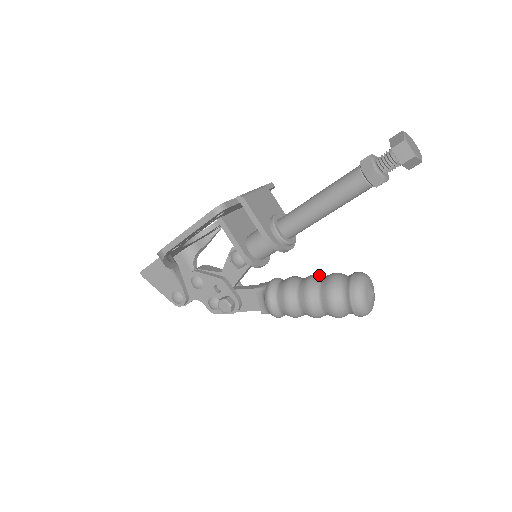
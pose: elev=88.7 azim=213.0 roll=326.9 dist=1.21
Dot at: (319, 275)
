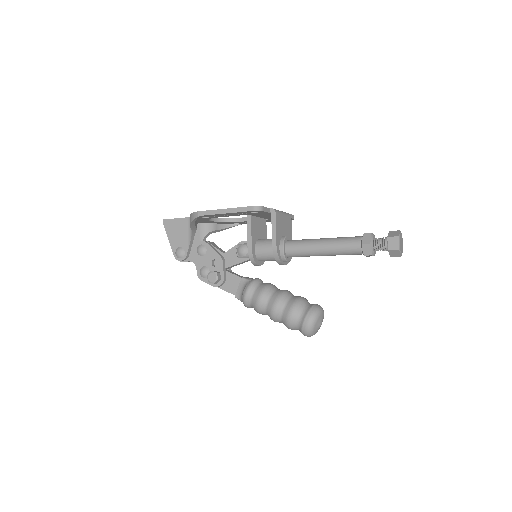
Dot at: occluded
